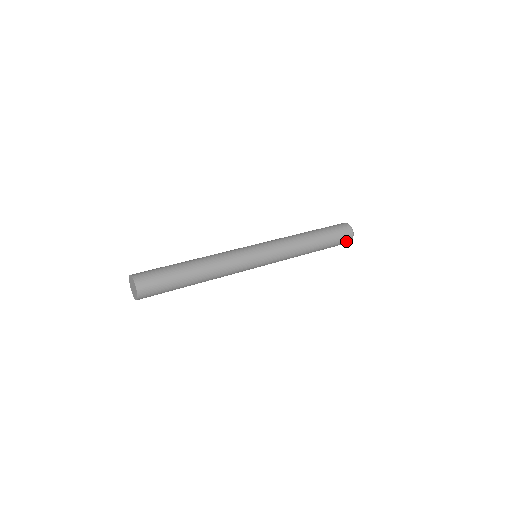
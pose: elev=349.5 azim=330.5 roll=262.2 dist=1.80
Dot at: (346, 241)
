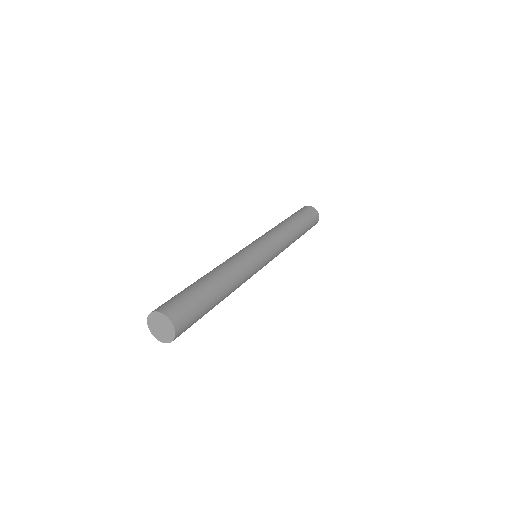
Dot at: occluded
